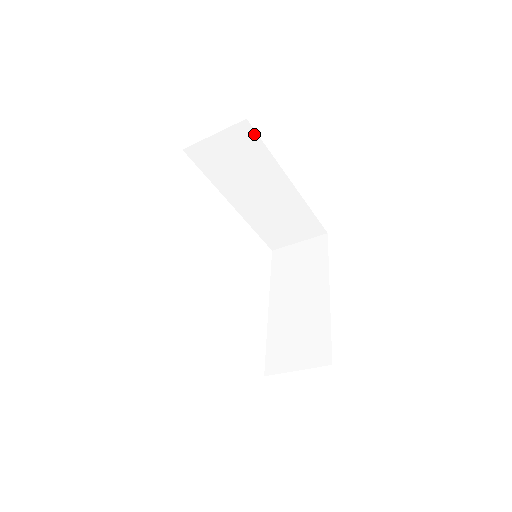
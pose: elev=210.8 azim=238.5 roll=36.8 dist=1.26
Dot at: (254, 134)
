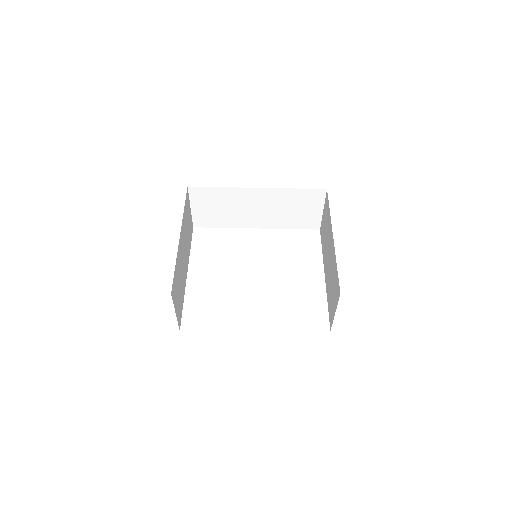
Dot at: (202, 188)
